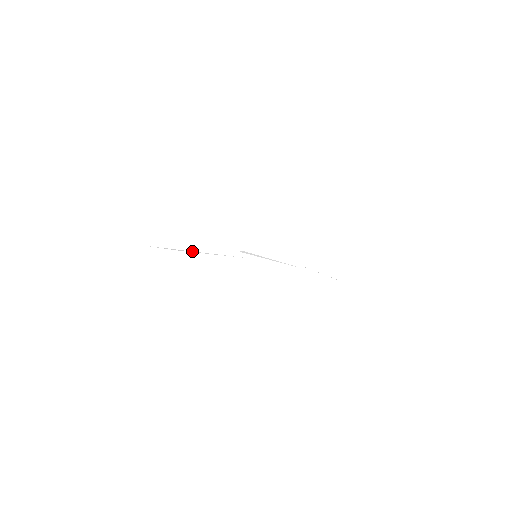
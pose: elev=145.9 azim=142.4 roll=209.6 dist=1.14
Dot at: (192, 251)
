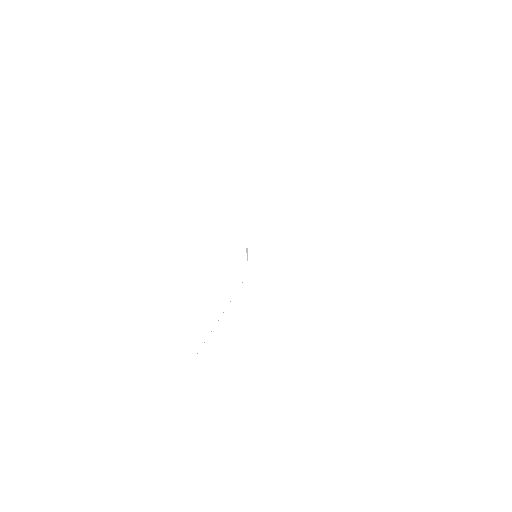
Dot at: occluded
